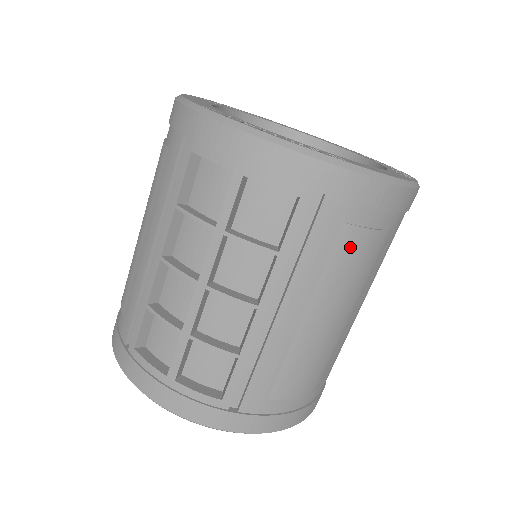
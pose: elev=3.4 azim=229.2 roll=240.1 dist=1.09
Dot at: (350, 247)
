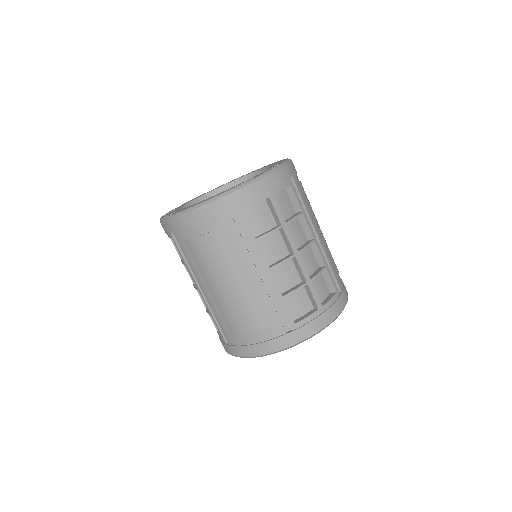
Dot at: occluded
